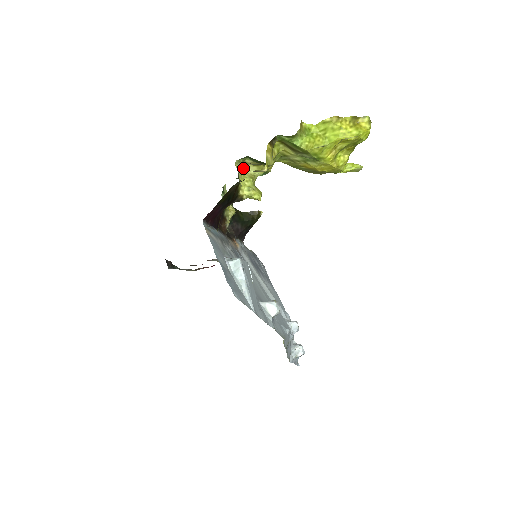
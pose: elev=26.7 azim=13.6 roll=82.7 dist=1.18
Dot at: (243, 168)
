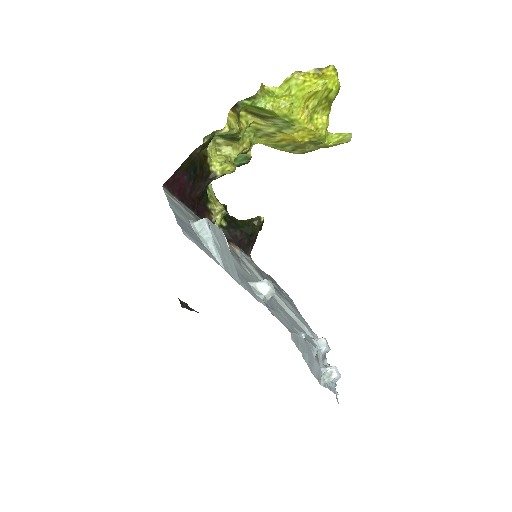
Dot at: (216, 150)
